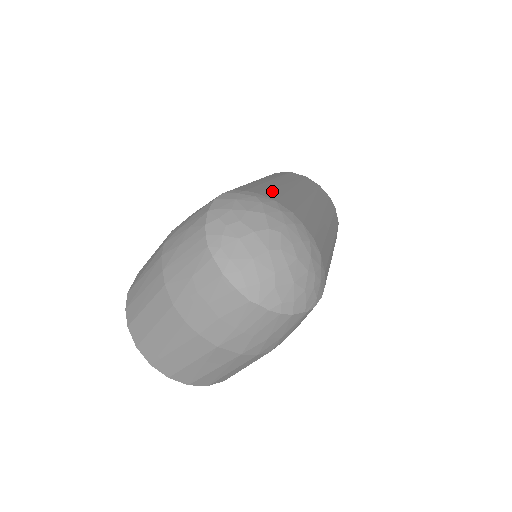
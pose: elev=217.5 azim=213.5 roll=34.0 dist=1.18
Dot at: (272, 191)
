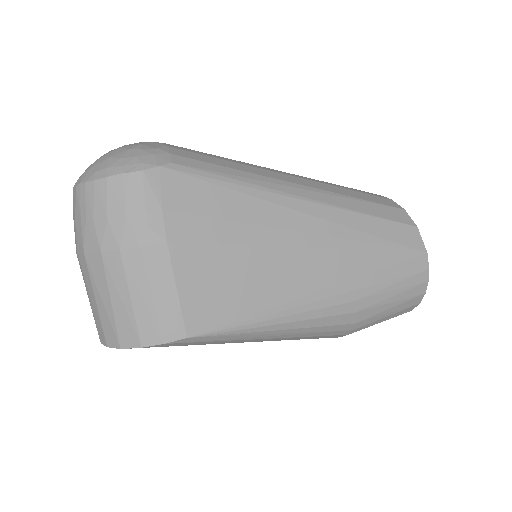
Dot at: occluded
